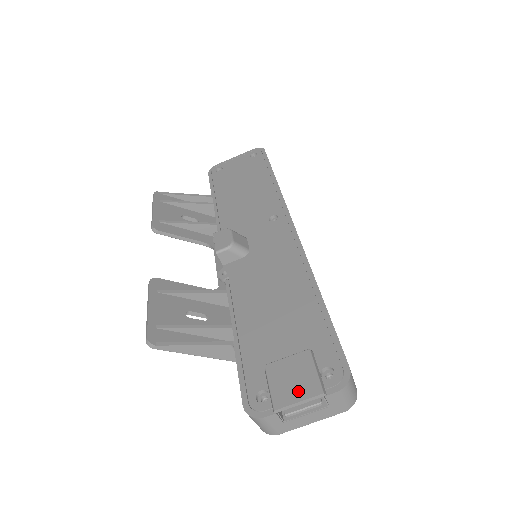
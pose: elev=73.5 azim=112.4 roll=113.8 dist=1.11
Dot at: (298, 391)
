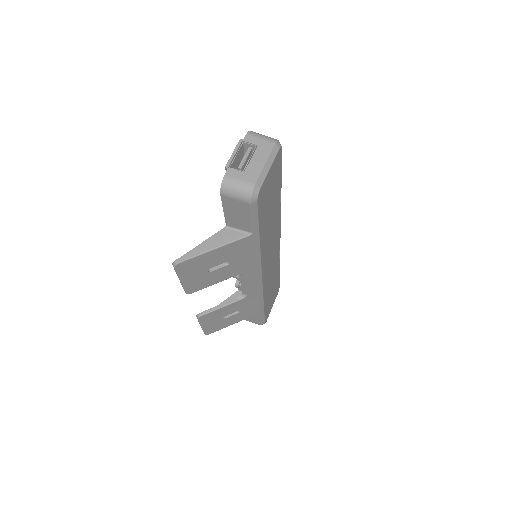
Dot at: occluded
